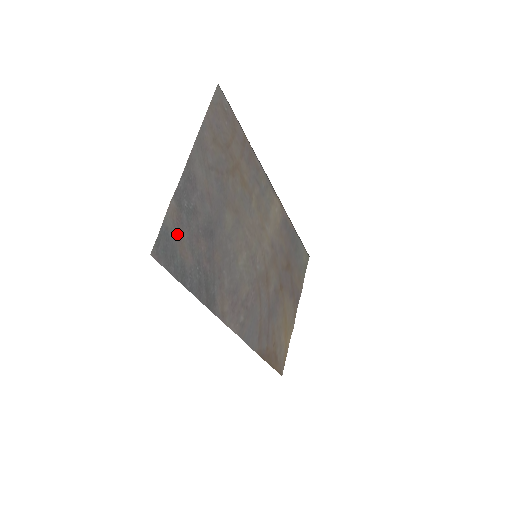
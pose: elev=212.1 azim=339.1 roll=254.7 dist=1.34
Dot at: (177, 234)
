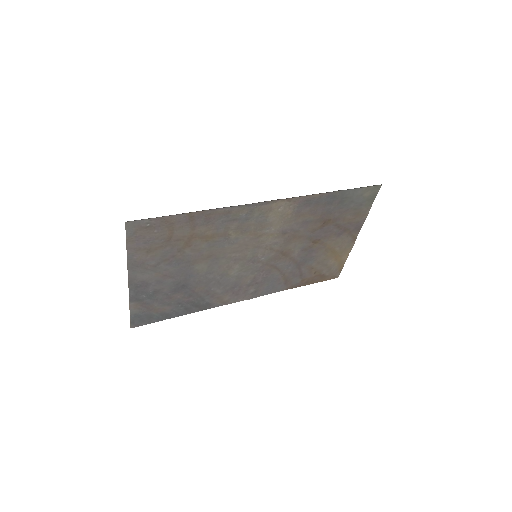
Dot at: (147, 309)
